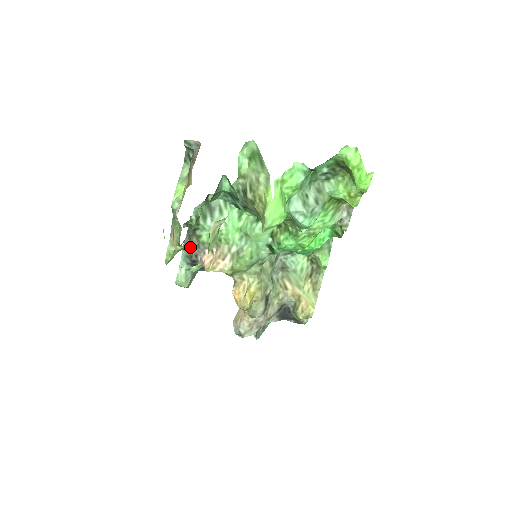
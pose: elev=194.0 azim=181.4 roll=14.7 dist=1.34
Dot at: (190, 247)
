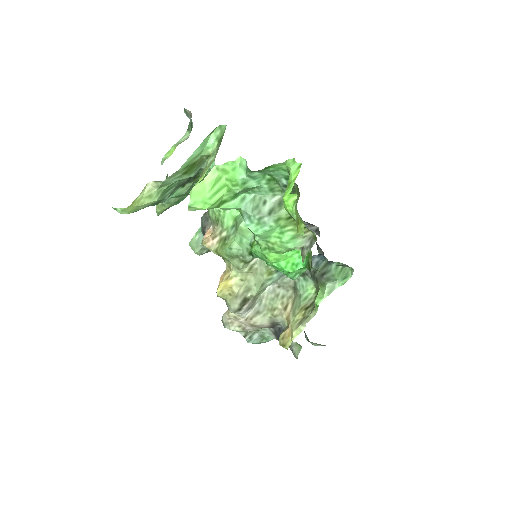
Dot at: (203, 217)
